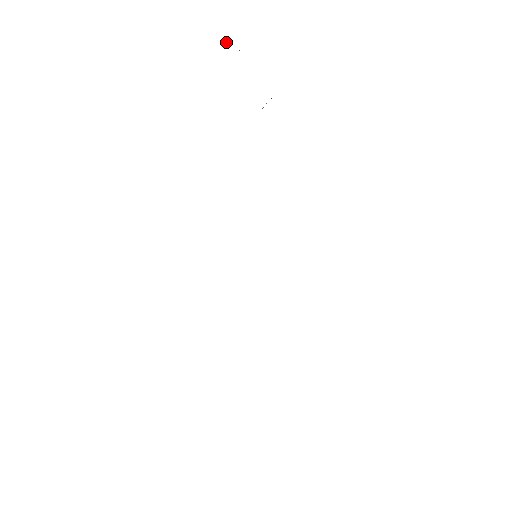
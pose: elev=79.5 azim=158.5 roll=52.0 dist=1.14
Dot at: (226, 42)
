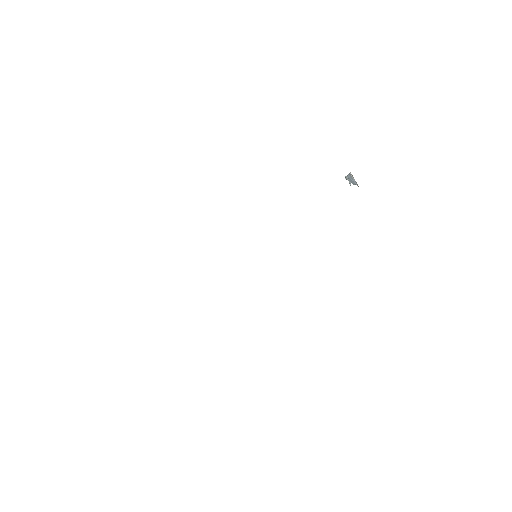
Dot at: occluded
